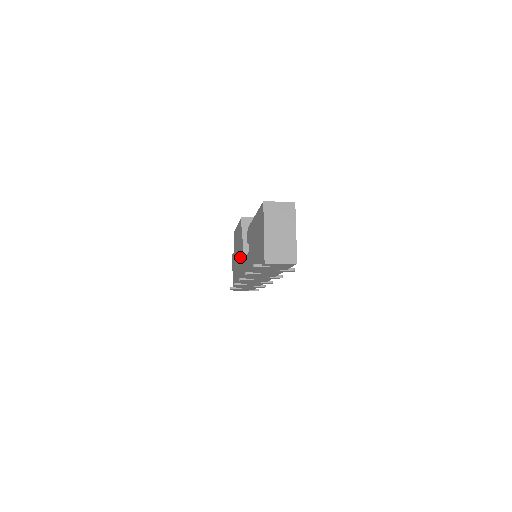
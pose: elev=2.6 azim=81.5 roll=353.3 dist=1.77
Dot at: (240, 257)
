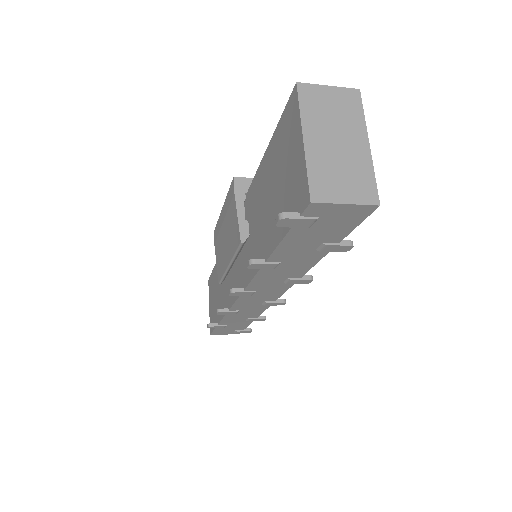
Dot at: (230, 254)
